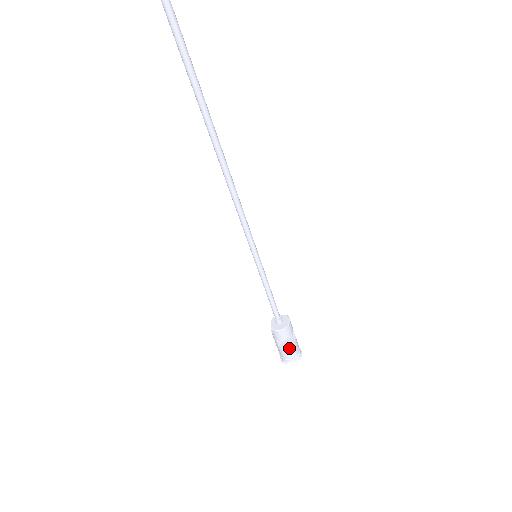
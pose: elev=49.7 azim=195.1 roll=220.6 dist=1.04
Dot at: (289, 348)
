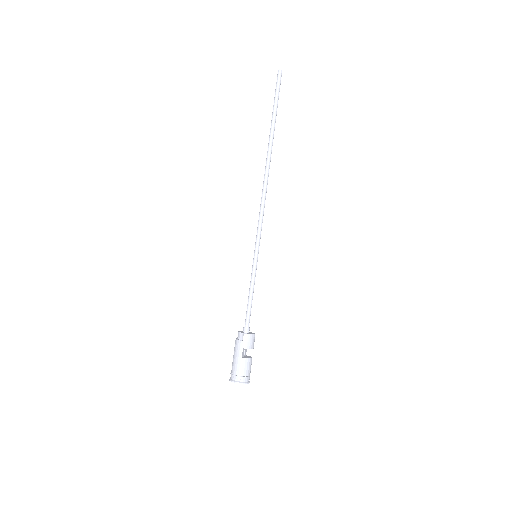
Dot at: (250, 361)
